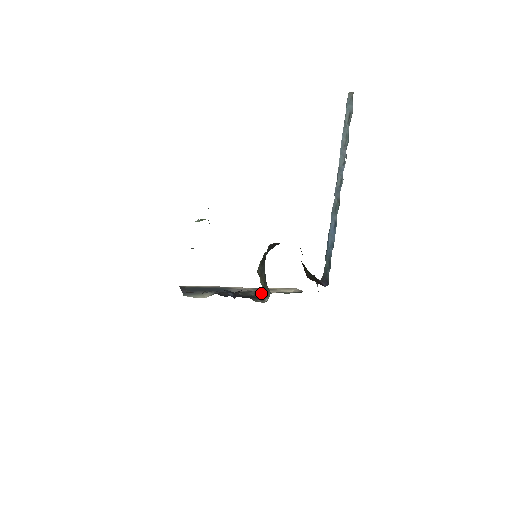
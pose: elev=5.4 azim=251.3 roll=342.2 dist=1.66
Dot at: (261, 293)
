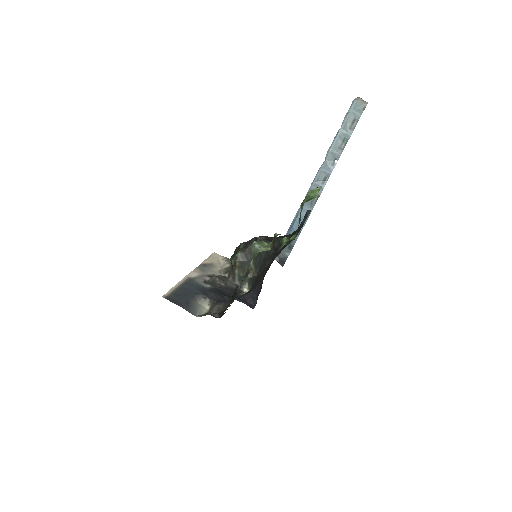
Dot at: (230, 281)
